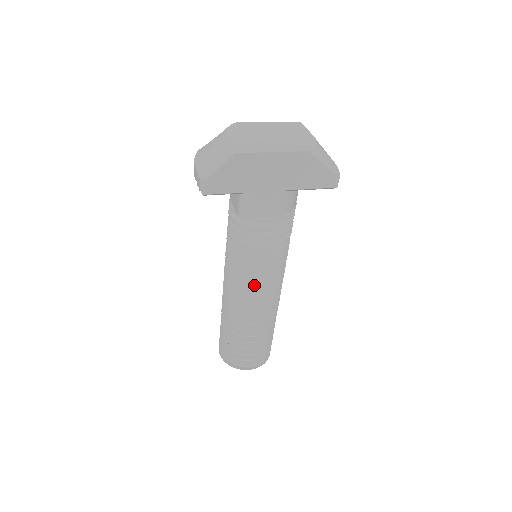
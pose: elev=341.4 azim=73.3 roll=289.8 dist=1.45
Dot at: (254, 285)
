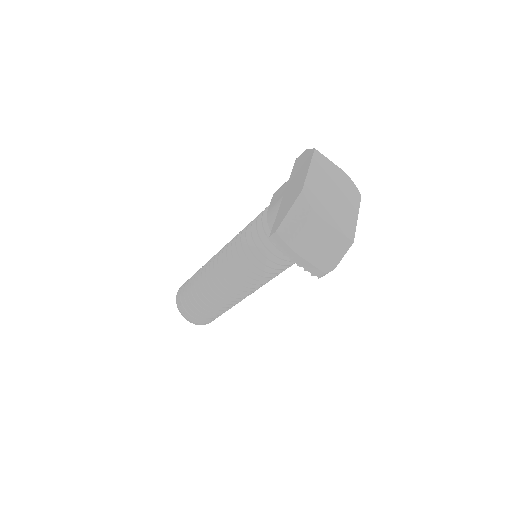
Dot at: occluded
